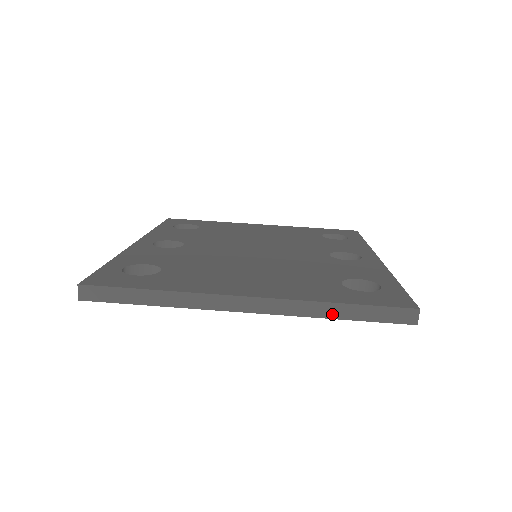
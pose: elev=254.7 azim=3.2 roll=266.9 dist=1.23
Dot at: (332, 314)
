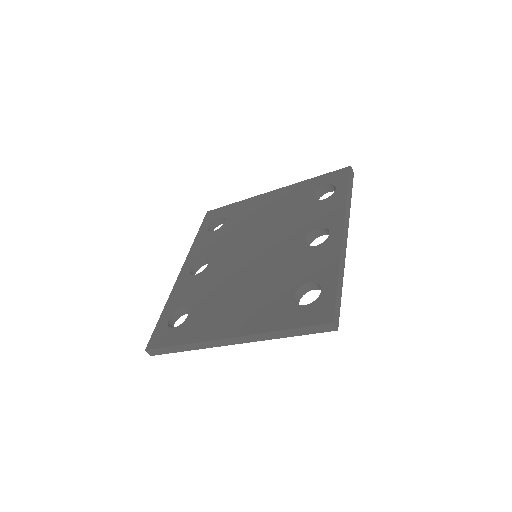
Dot at: (281, 336)
